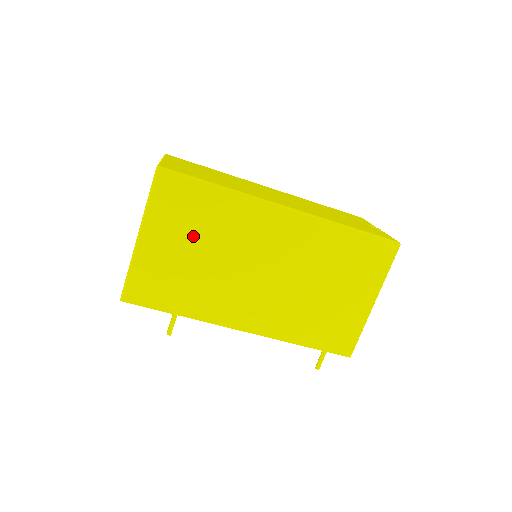
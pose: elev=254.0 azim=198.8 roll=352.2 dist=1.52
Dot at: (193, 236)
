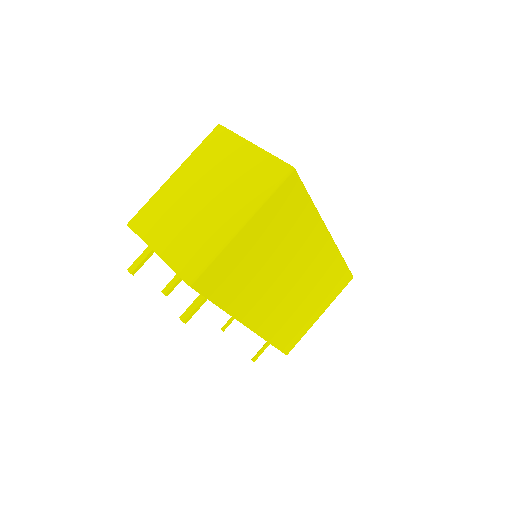
Dot at: (274, 238)
